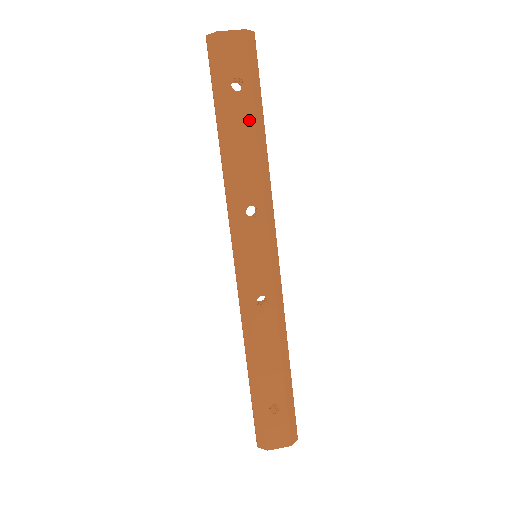
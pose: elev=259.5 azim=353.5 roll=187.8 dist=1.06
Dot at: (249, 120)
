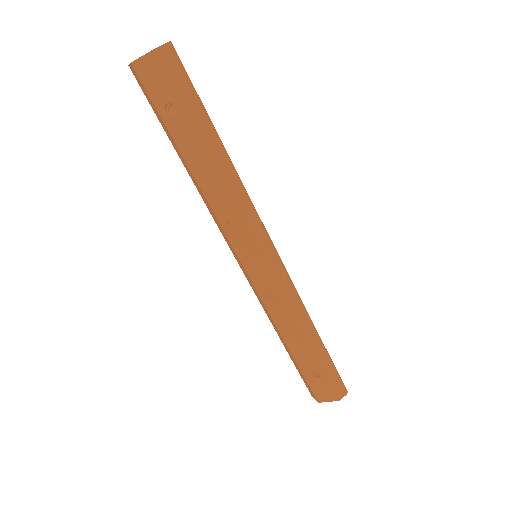
Dot at: (196, 141)
